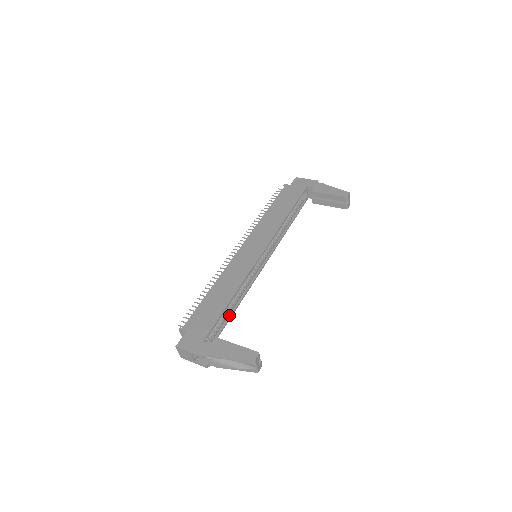
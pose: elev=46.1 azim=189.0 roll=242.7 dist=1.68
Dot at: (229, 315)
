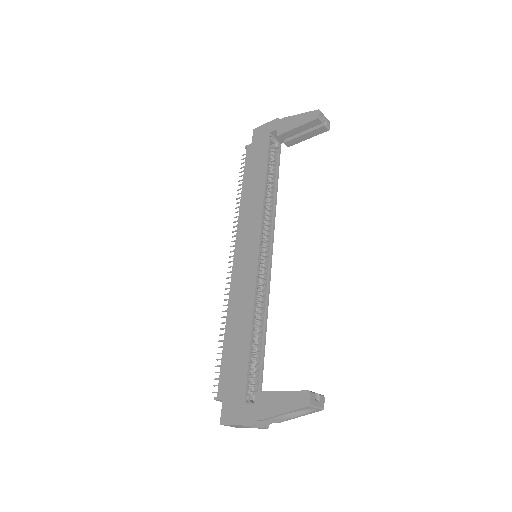
Dot at: (261, 347)
